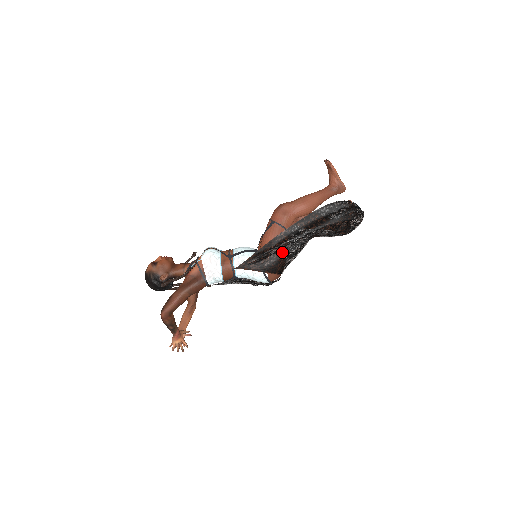
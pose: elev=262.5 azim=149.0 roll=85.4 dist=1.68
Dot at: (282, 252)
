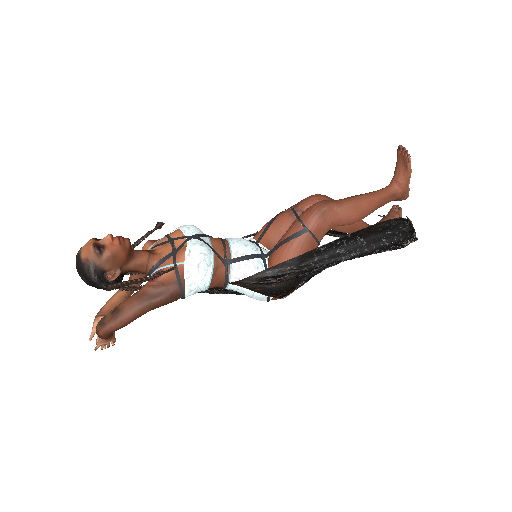
Dot at: (304, 276)
